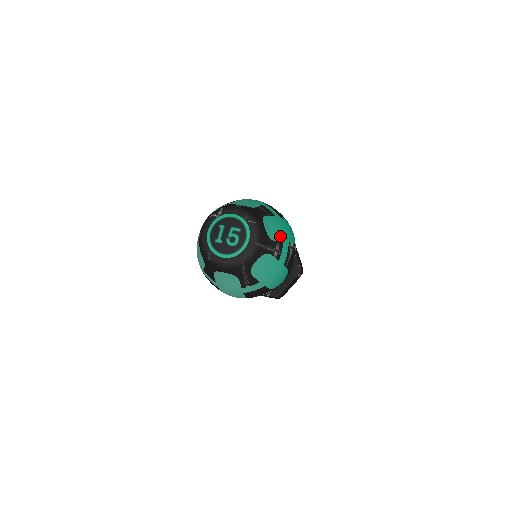
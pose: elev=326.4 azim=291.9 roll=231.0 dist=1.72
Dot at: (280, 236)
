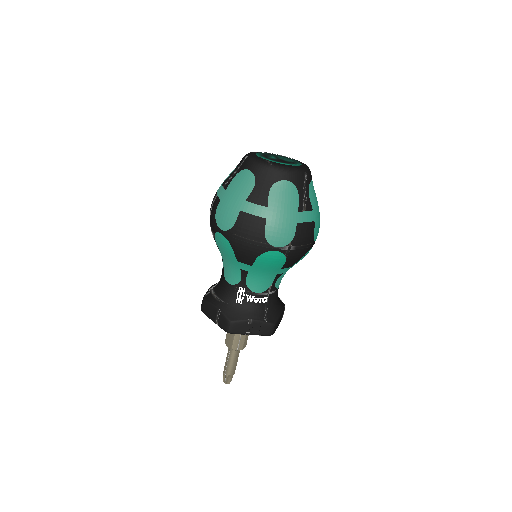
Dot at: occluded
